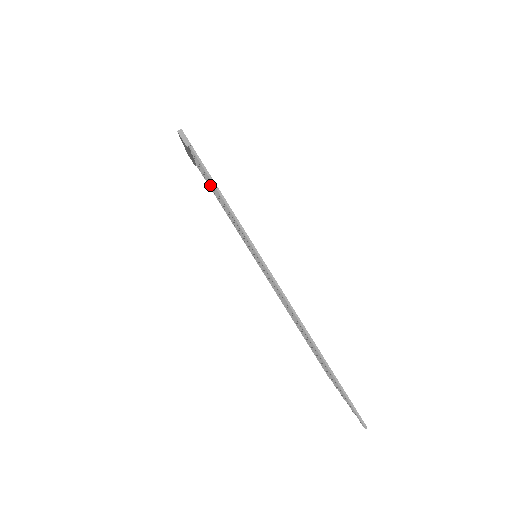
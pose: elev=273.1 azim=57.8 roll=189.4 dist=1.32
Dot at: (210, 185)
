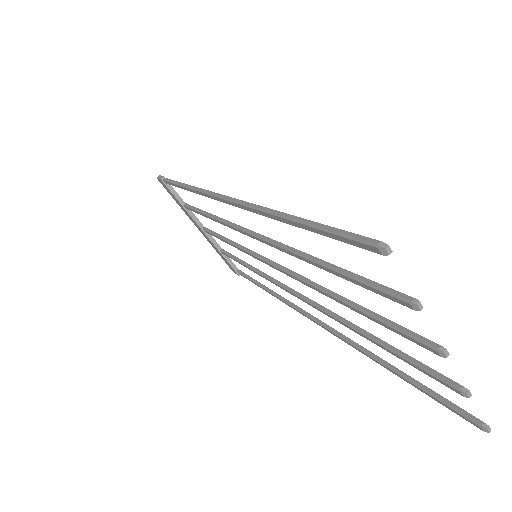
Dot at: (214, 235)
